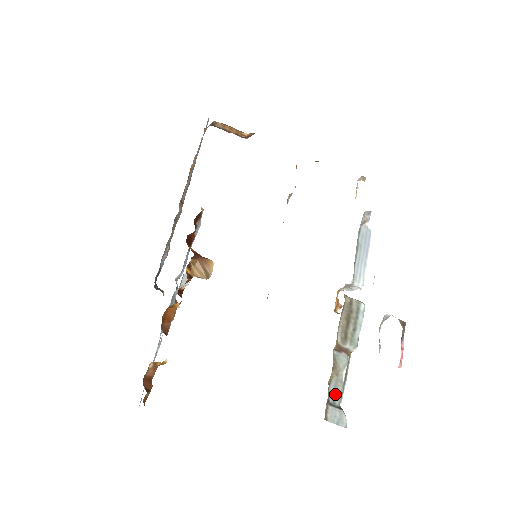
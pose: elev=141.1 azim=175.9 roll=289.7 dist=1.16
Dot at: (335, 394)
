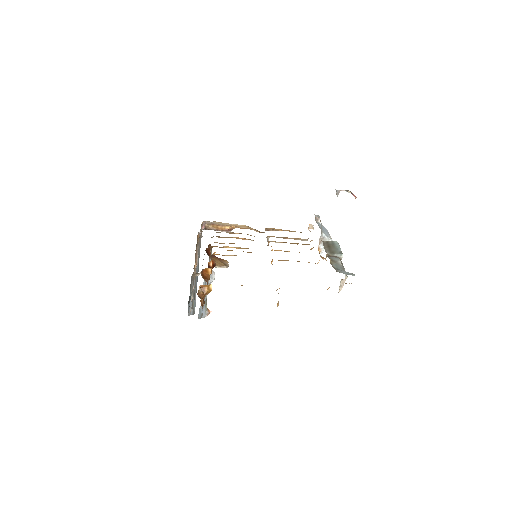
Dot at: (339, 268)
